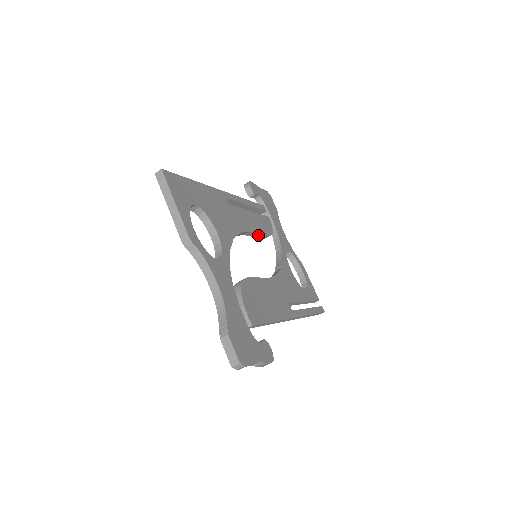
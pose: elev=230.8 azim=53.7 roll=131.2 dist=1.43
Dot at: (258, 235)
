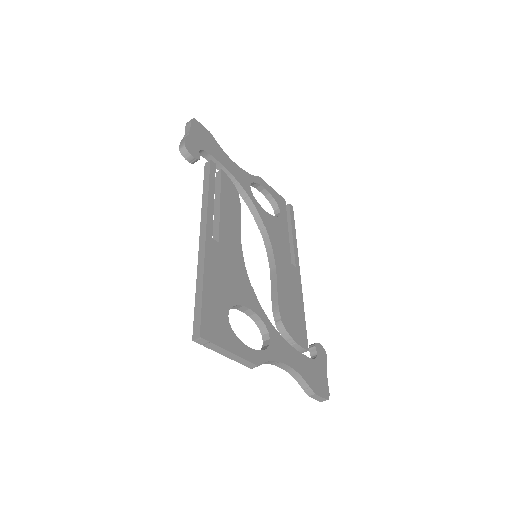
Dot at: occluded
